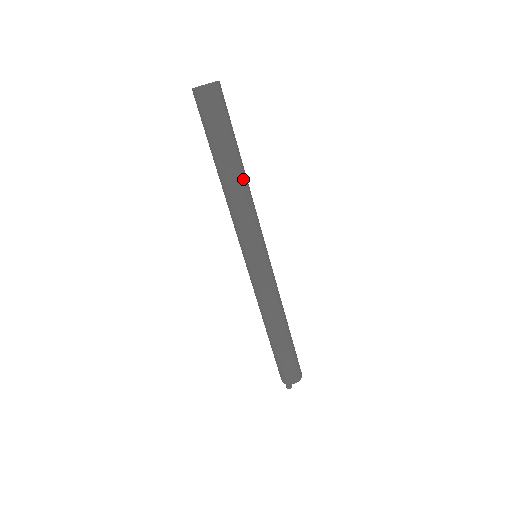
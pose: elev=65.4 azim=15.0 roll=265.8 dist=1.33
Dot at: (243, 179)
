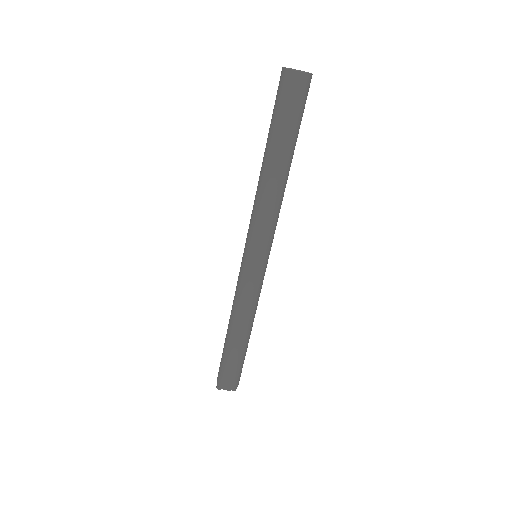
Dot at: (277, 178)
